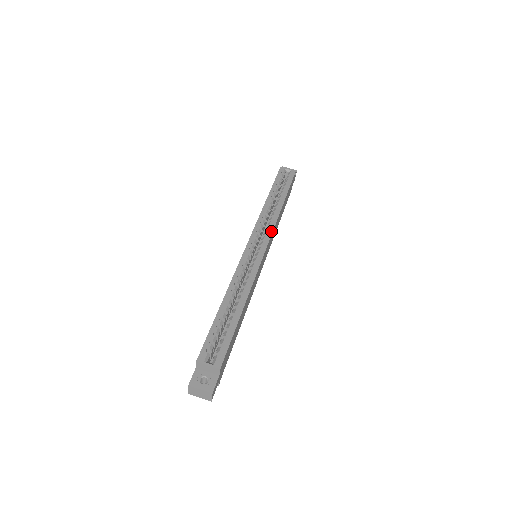
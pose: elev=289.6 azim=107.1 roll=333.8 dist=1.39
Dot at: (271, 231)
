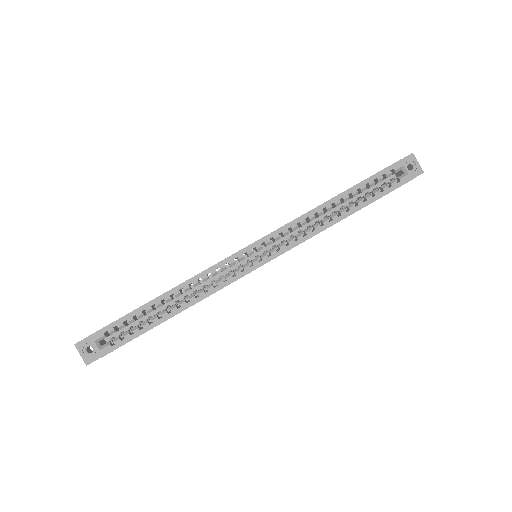
Dot at: (288, 248)
